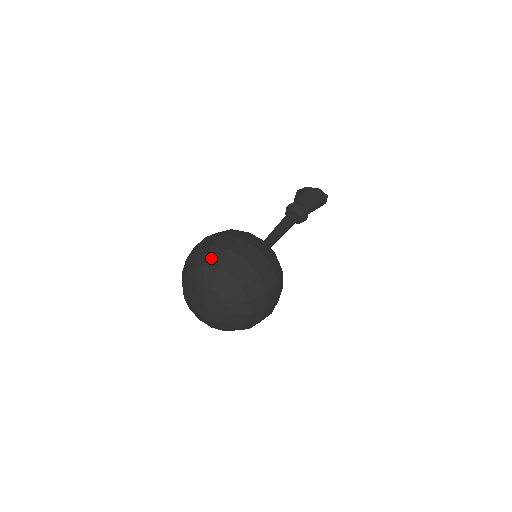
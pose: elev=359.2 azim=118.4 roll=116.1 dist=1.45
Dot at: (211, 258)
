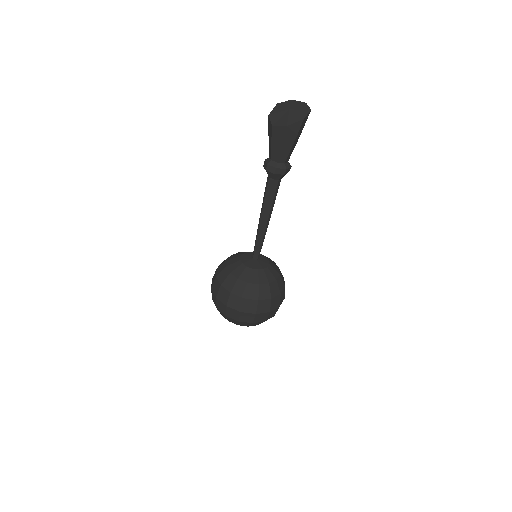
Dot at: (221, 314)
